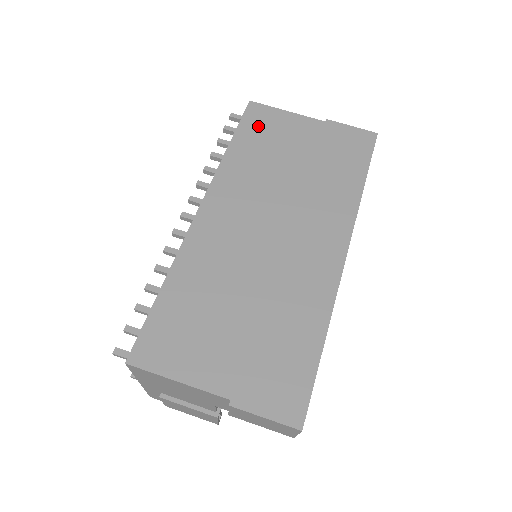
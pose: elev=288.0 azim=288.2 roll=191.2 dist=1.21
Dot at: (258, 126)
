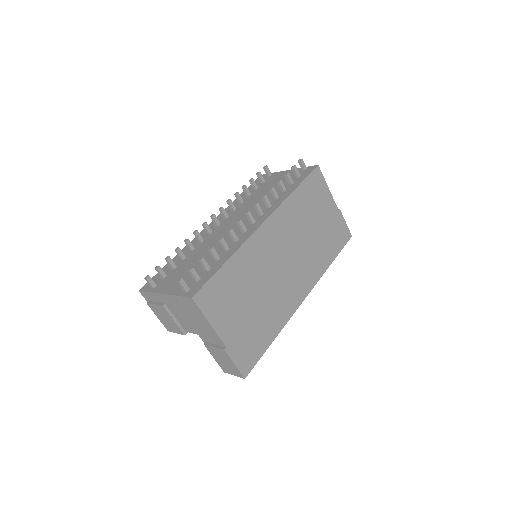
Dot at: (313, 187)
